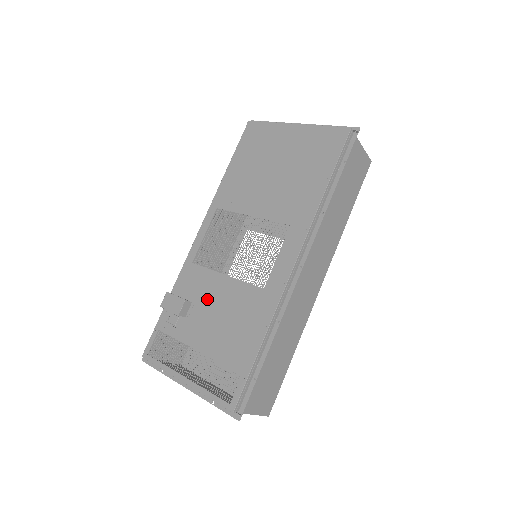
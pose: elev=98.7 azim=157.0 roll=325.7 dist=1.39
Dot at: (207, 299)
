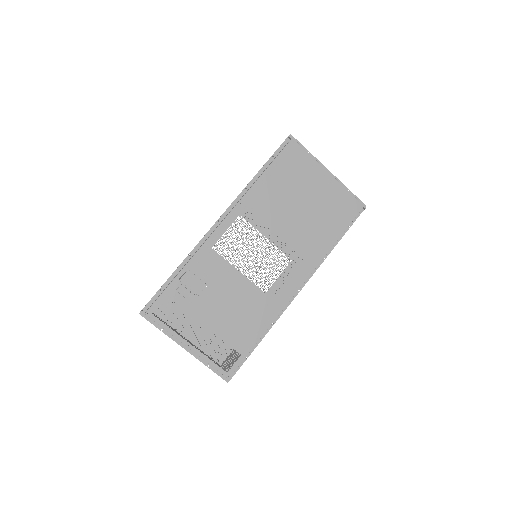
Dot at: (222, 287)
